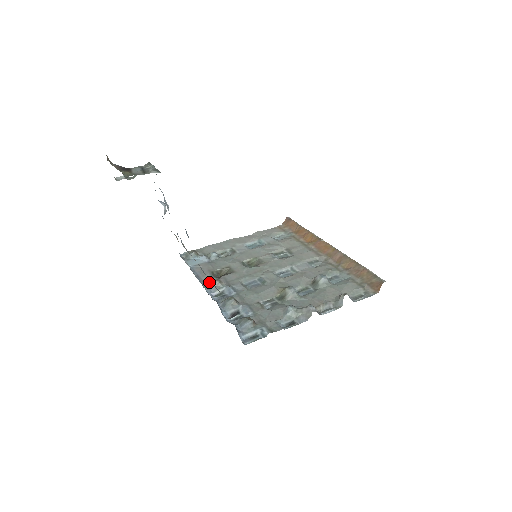
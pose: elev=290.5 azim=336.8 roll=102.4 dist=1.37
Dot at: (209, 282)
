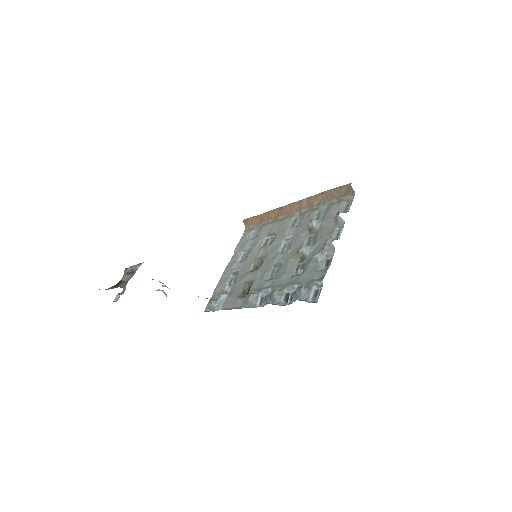
Dot at: (246, 302)
